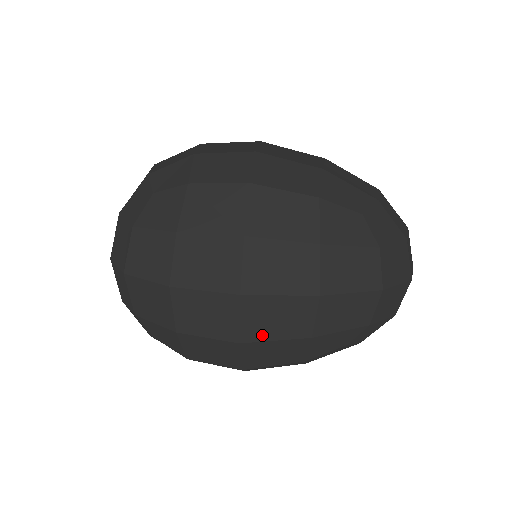
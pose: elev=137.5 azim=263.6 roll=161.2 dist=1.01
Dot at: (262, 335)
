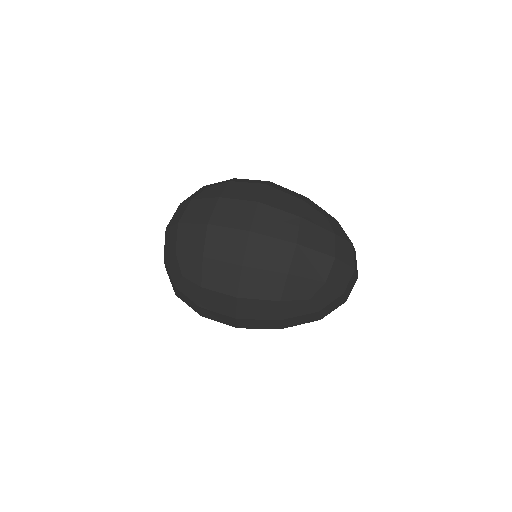
Dot at: (257, 263)
